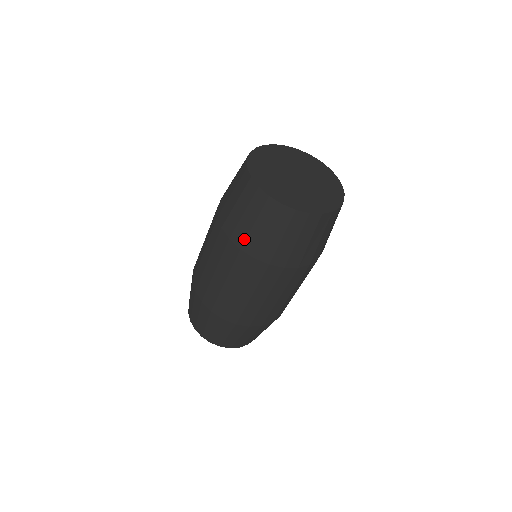
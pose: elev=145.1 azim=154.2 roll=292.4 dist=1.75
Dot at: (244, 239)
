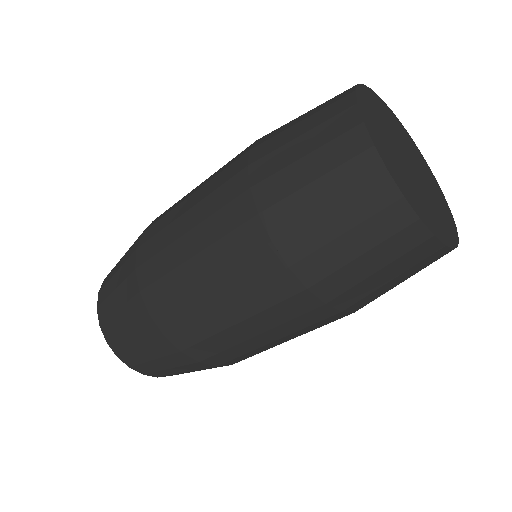
Dot at: (268, 174)
